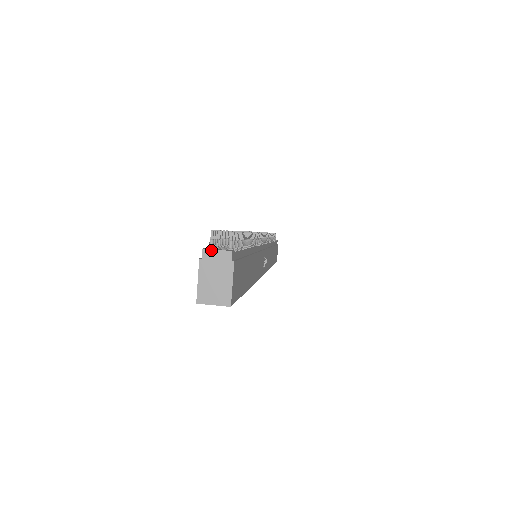
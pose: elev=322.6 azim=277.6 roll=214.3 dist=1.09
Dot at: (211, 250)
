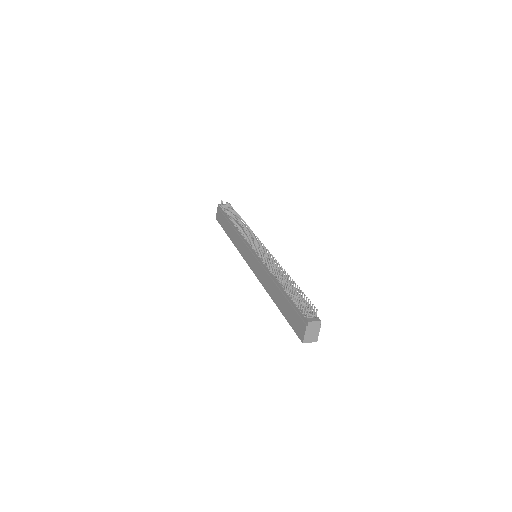
Dot at: (312, 322)
